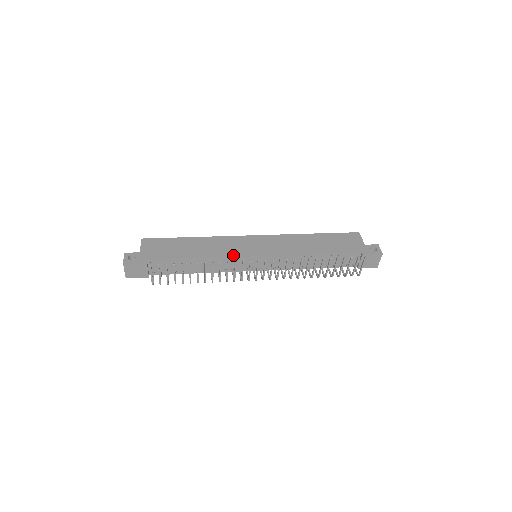
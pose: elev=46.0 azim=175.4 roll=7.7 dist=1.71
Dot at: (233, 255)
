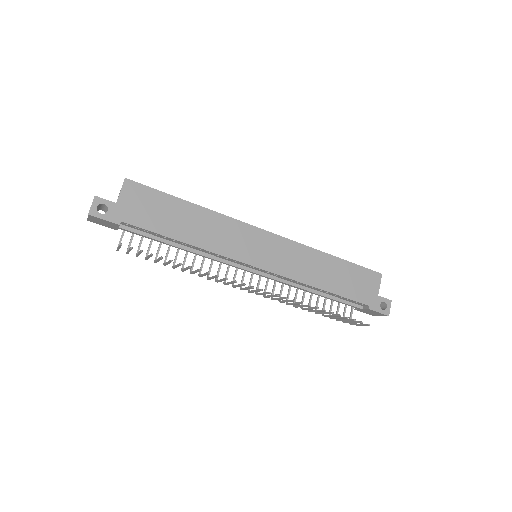
Dot at: (229, 255)
